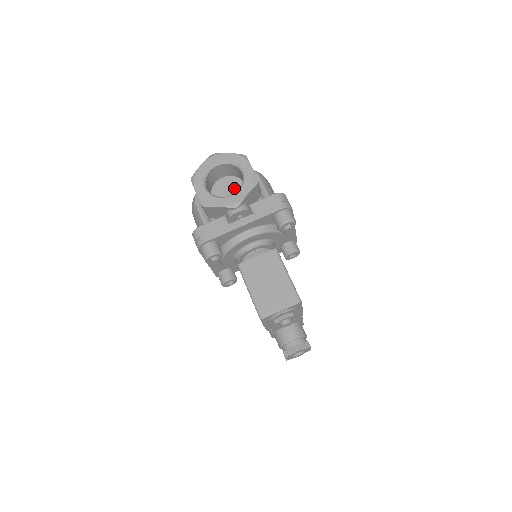
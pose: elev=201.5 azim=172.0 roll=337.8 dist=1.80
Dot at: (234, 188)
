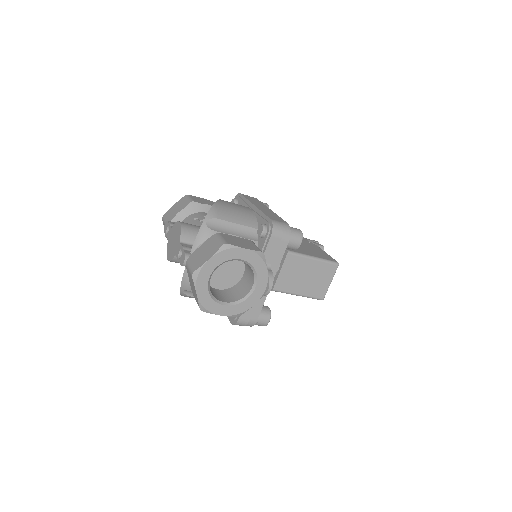
Dot at: (226, 264)
